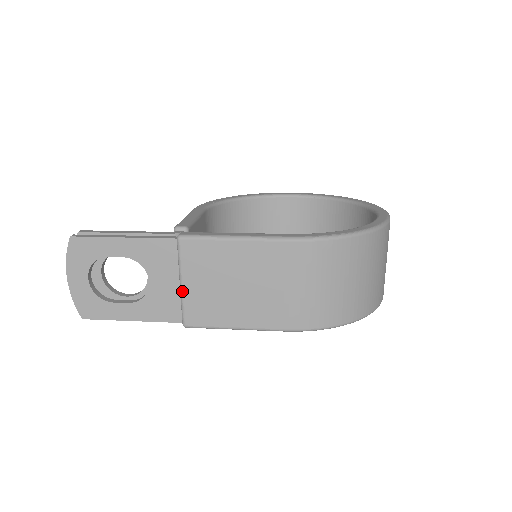
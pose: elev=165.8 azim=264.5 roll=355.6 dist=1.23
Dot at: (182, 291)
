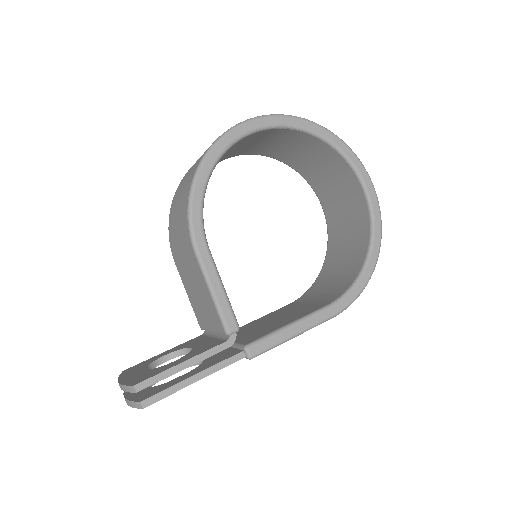
Dot at: occluded
